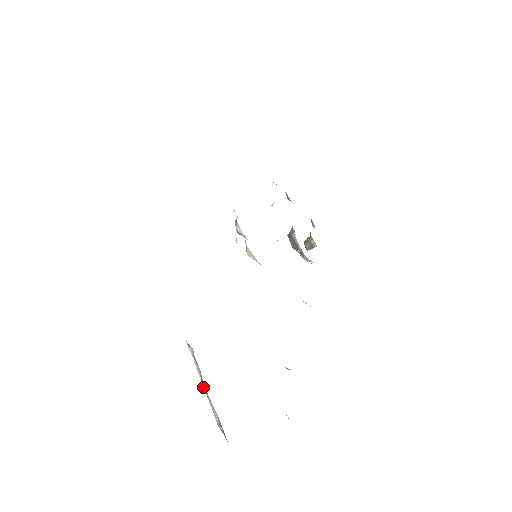
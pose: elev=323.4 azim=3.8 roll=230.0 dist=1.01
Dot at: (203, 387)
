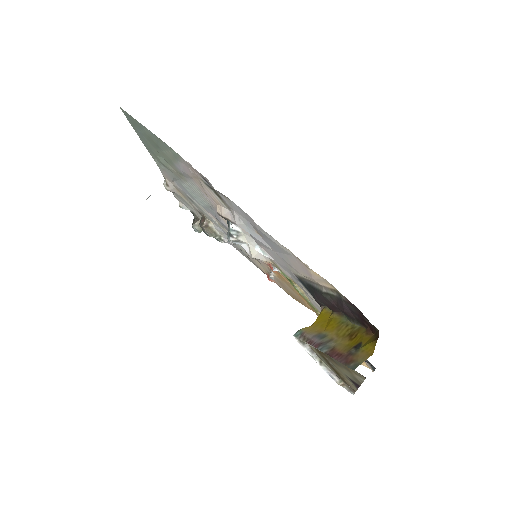
Dot at: (322, 366)
